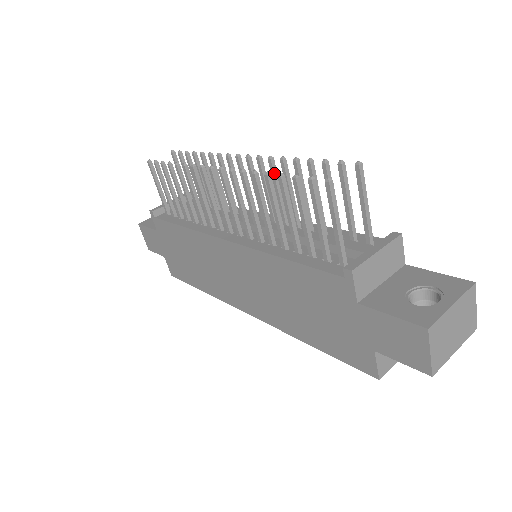
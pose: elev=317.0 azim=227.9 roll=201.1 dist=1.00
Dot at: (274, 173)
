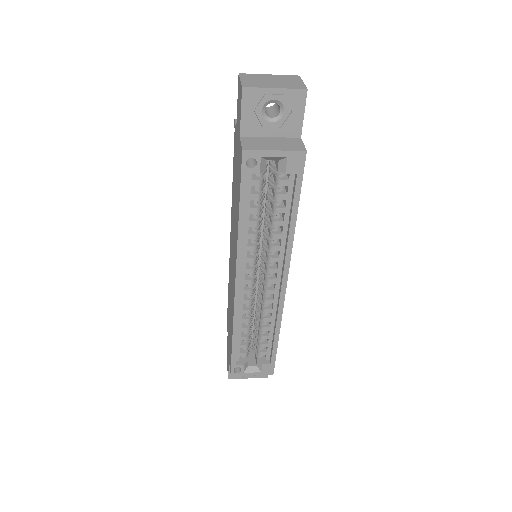
Dot at: occluded
